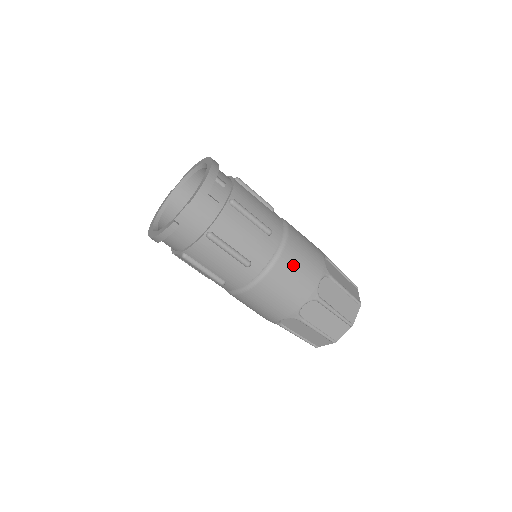
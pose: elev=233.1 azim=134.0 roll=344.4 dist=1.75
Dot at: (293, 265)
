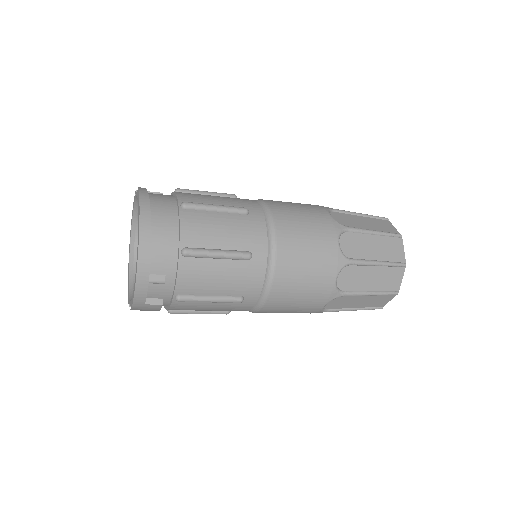
Dot at: (282, 308)
